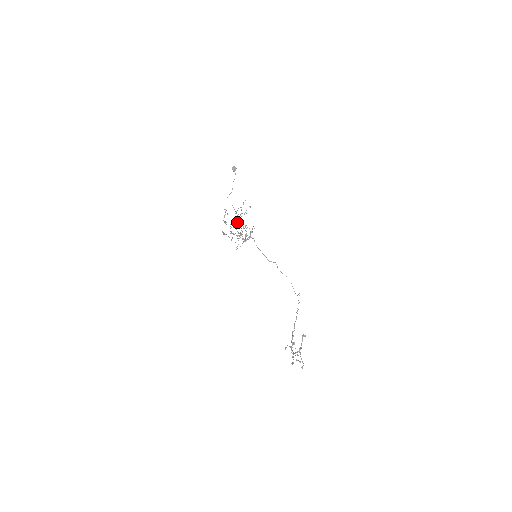
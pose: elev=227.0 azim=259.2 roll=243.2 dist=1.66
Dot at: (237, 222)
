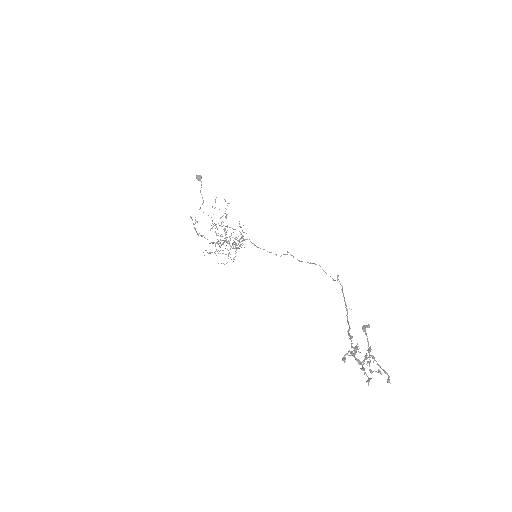
Dot at: occluded
